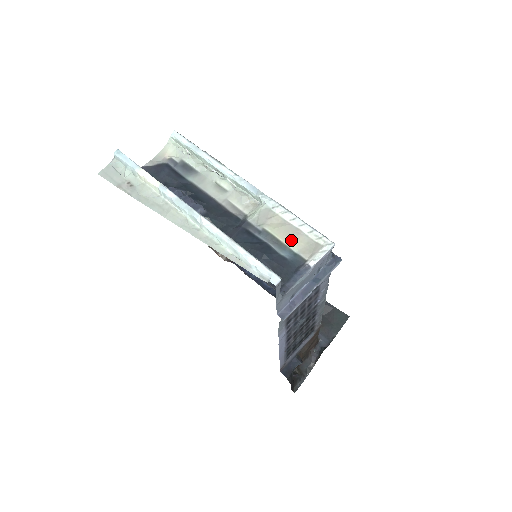
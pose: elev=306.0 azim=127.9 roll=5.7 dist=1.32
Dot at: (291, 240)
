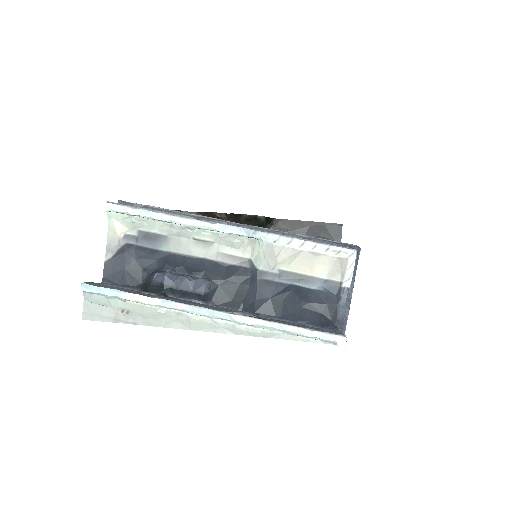
Dot at: (313, 268)
